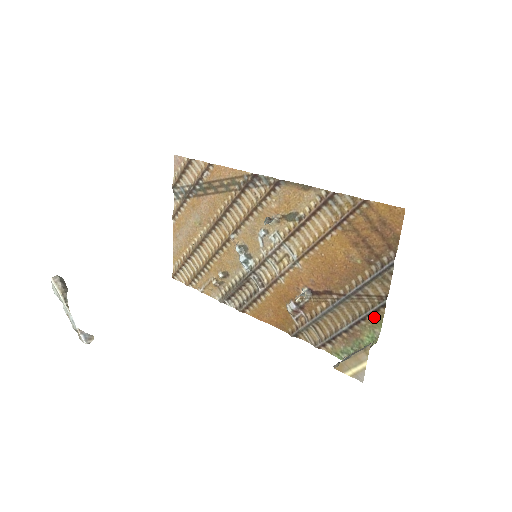
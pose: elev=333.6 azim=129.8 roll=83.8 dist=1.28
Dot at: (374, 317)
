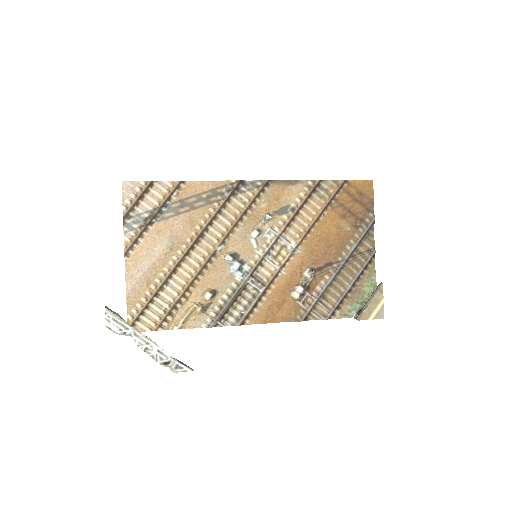
Dot at: (368, 268)
